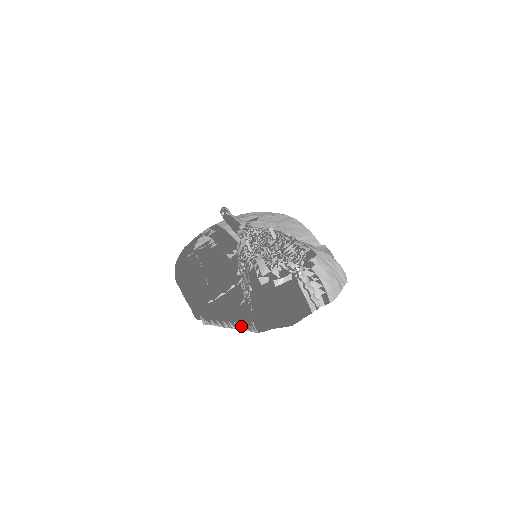
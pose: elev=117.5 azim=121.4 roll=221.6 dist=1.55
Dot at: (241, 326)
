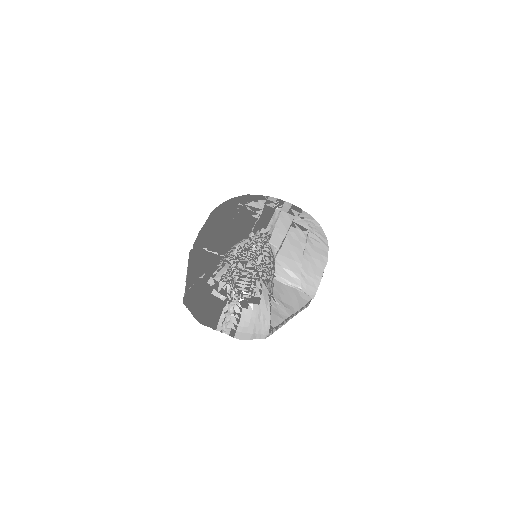
Dot at: (185, 287)
